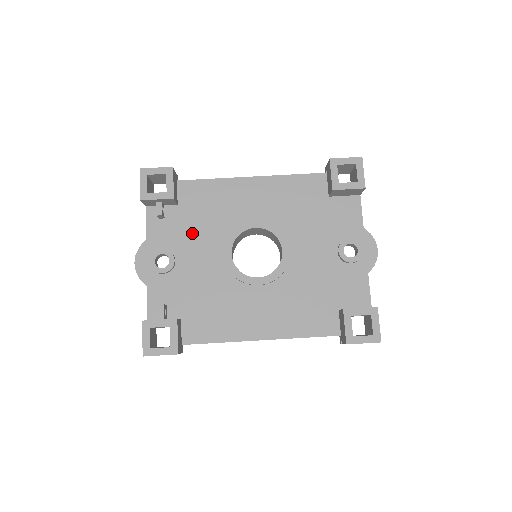
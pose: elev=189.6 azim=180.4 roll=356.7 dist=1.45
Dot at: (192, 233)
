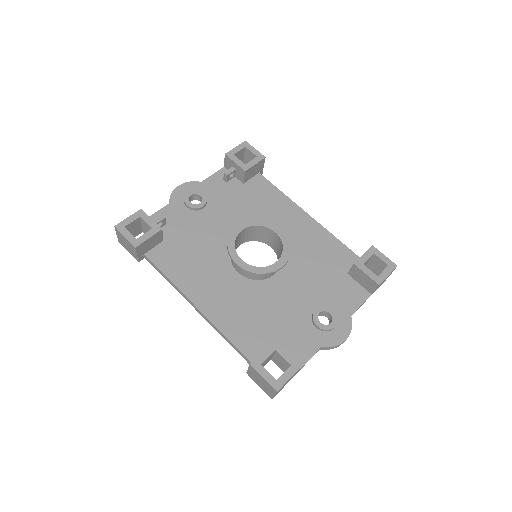
Dot at: (233, 205)
